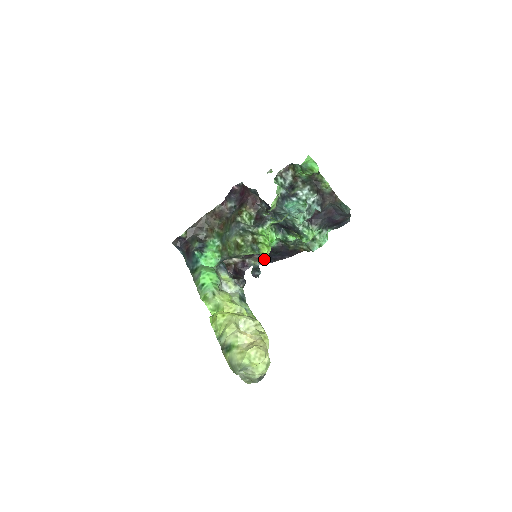
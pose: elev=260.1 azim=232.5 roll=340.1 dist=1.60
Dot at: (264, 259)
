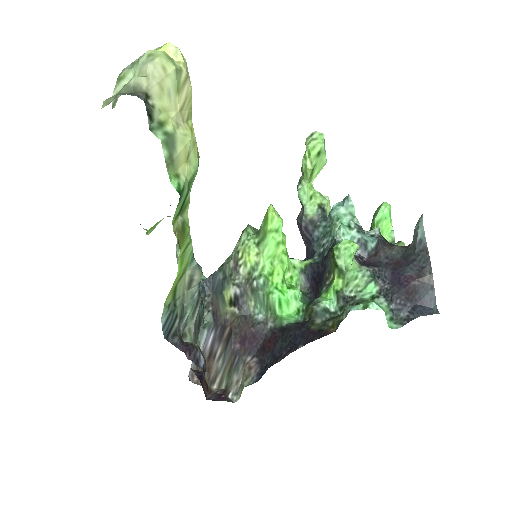
Dot at: (260, 372)
